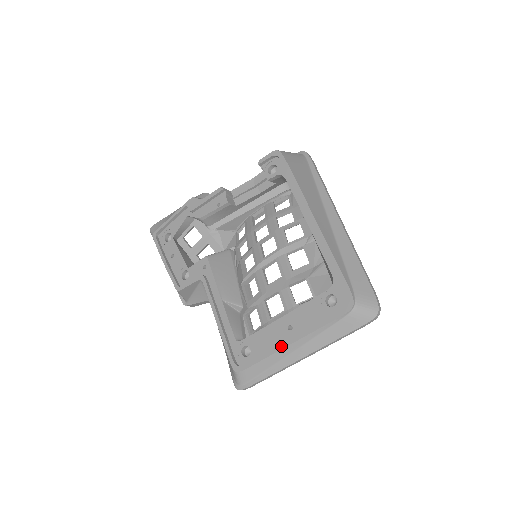
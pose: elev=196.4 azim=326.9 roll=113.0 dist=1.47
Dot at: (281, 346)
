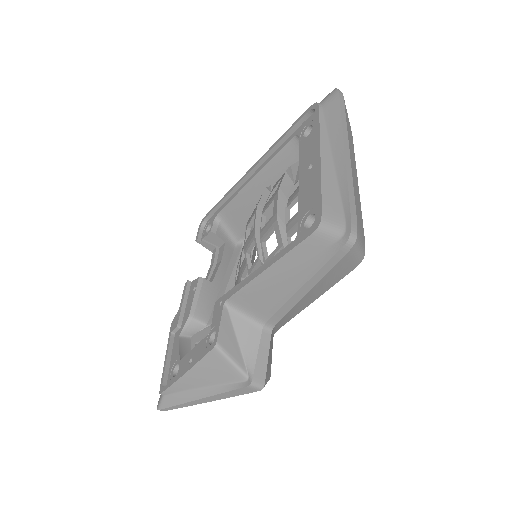
Dot at: (317, 166)
